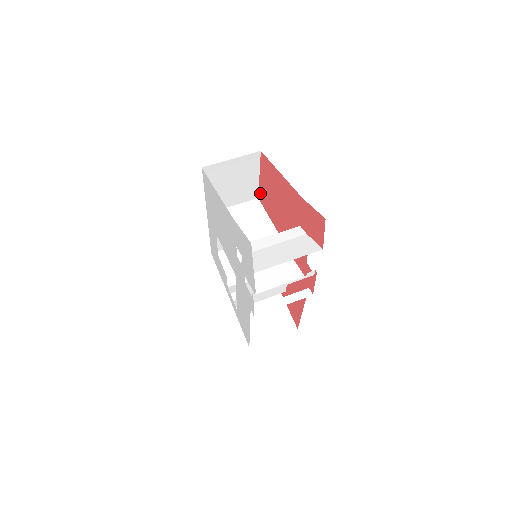
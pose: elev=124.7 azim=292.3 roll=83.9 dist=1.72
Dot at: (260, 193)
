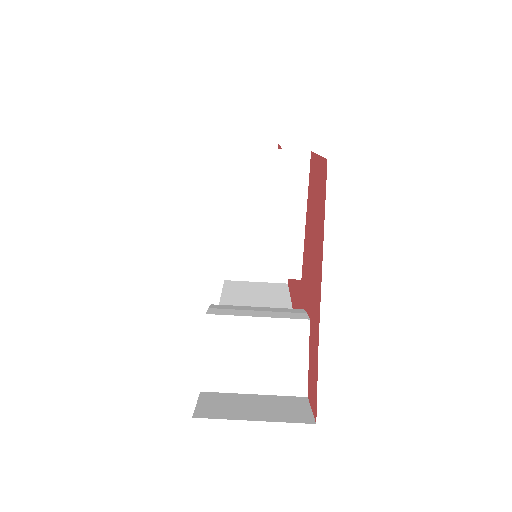
Dot at: (312, 159)
